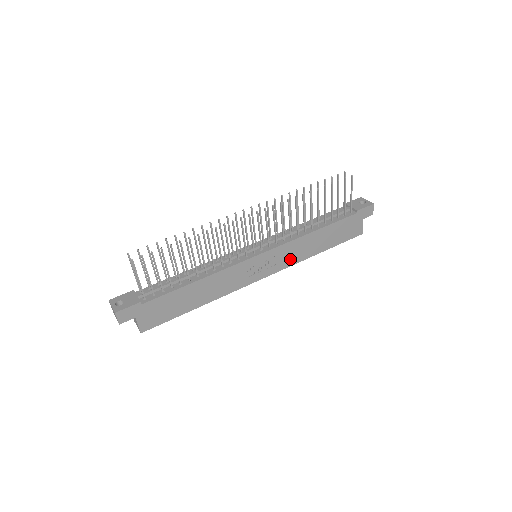
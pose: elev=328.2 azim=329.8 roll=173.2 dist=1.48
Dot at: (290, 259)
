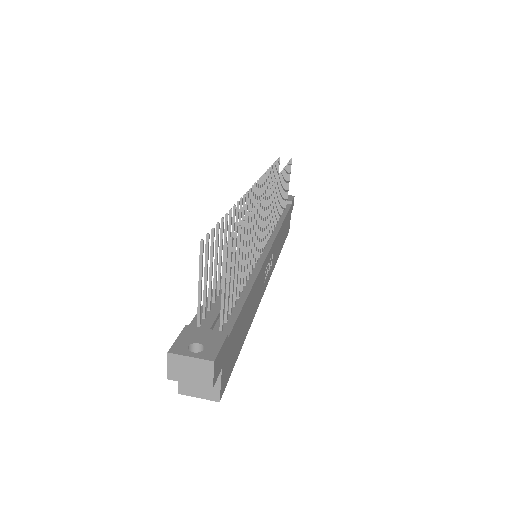
Dot at: (275, 258)
